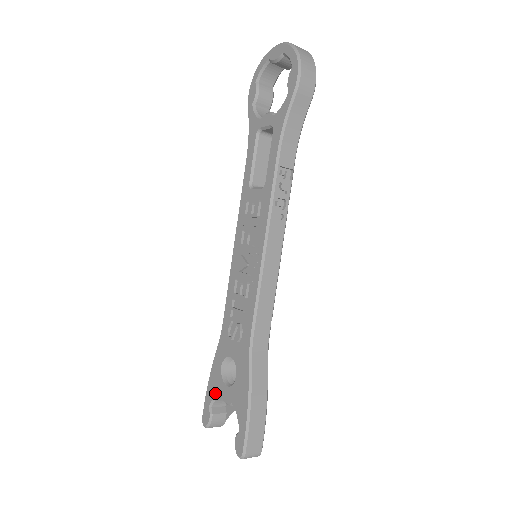
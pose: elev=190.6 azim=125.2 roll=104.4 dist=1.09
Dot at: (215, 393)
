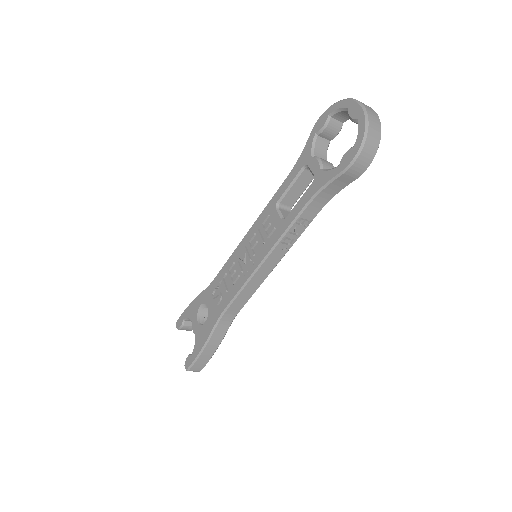
Dot at: (190, 316)
